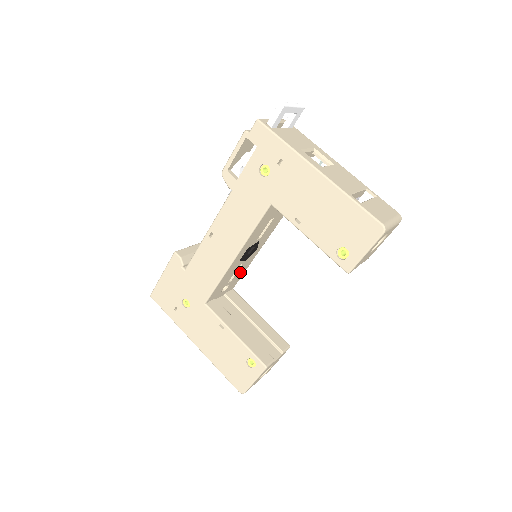
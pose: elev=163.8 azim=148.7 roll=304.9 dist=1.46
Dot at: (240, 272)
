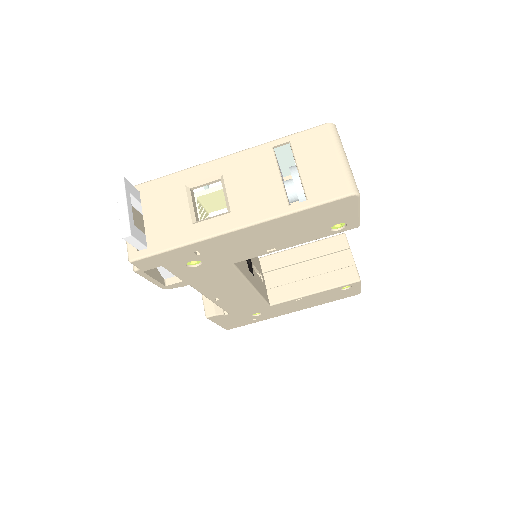
Dot at: (254, 260)
